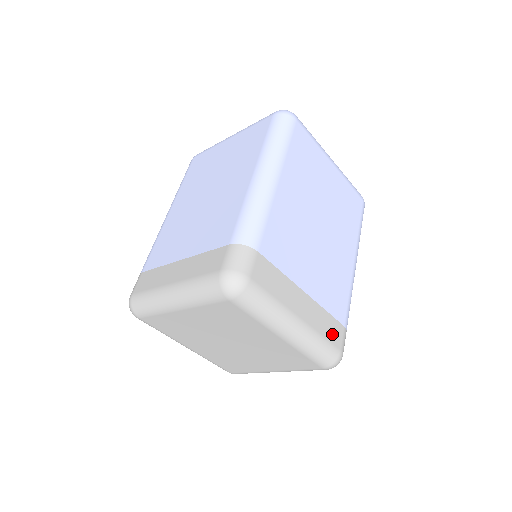
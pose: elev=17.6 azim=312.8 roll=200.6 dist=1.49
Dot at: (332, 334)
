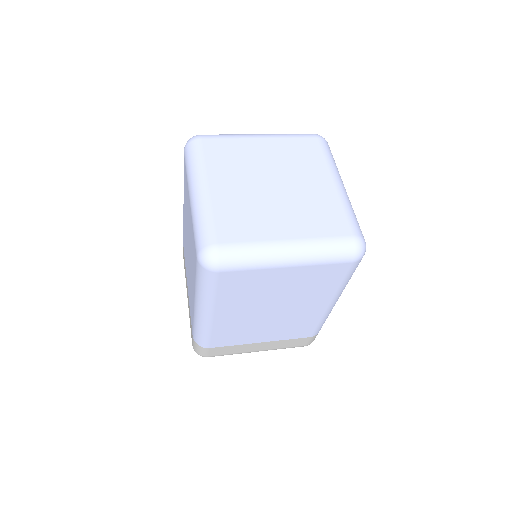
Dot at: occluded
